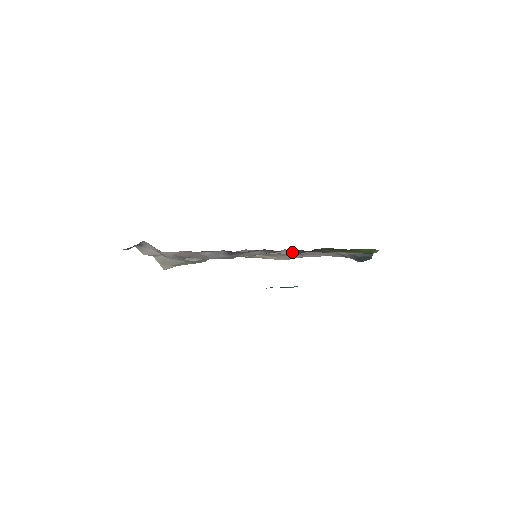
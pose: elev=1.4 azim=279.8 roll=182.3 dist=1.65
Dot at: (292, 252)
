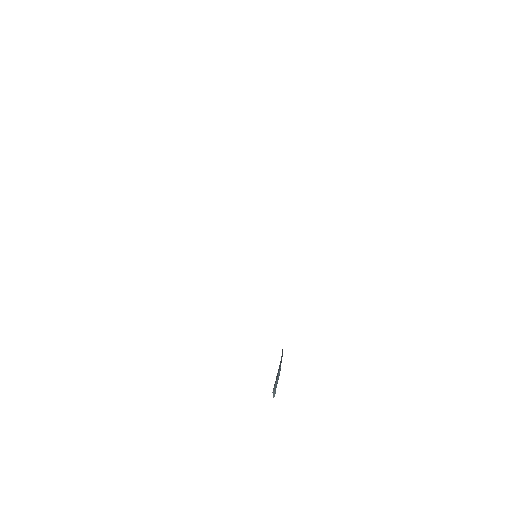
Dot at: occluded
